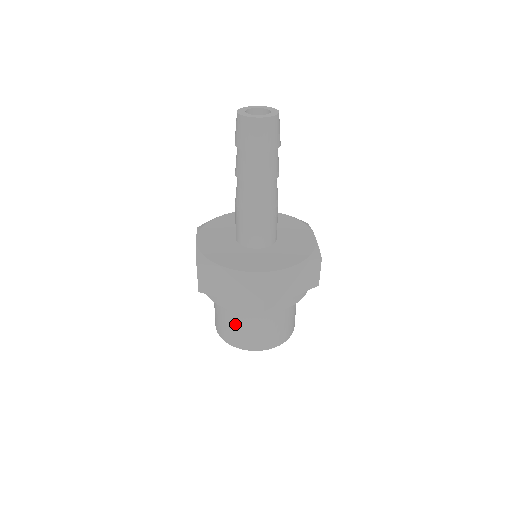
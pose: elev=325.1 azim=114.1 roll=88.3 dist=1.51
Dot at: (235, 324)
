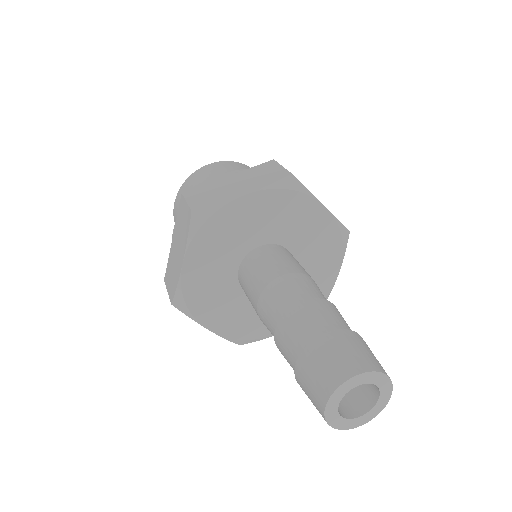
Dot at: occluded
